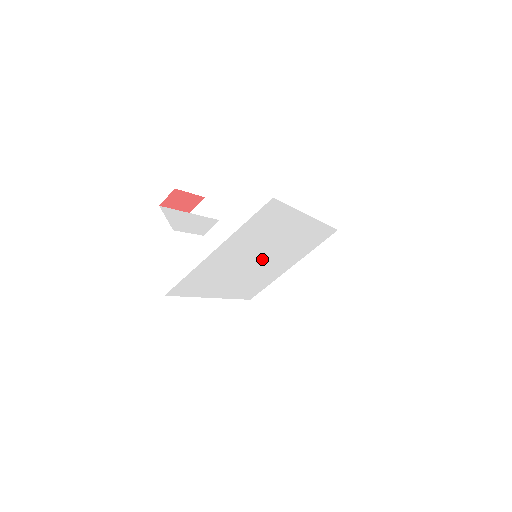
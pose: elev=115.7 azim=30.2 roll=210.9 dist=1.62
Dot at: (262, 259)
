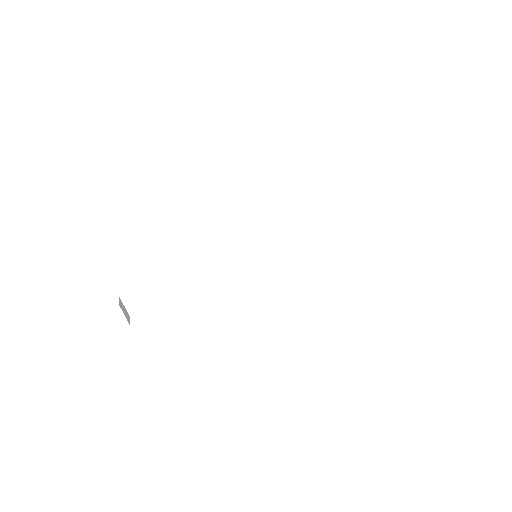
Dot at: occluded
